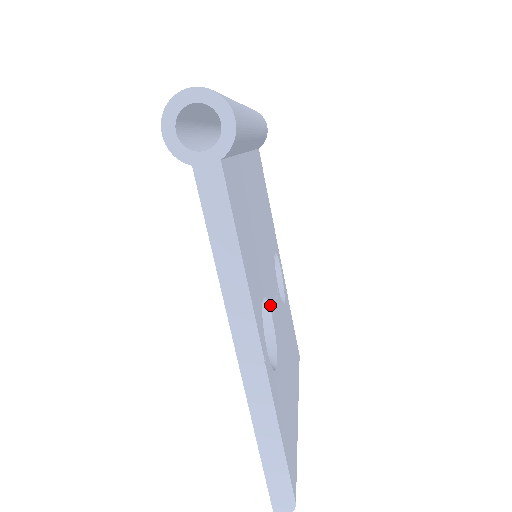
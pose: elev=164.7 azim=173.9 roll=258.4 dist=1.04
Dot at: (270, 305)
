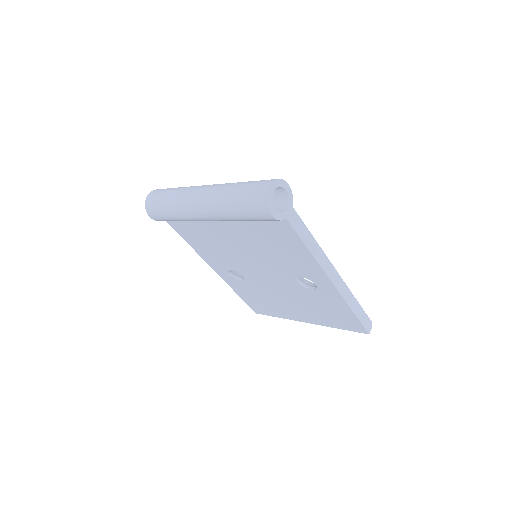
Dot at: occluded
